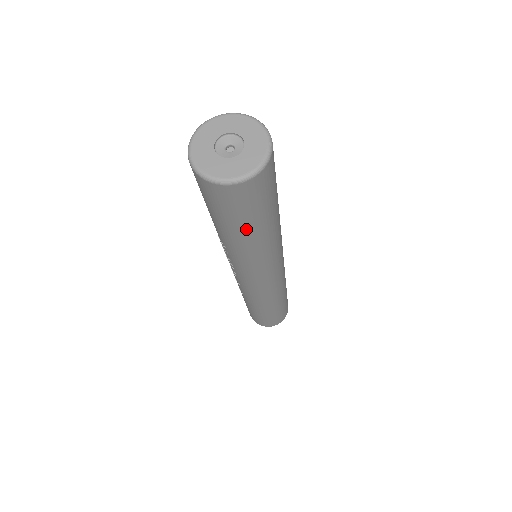
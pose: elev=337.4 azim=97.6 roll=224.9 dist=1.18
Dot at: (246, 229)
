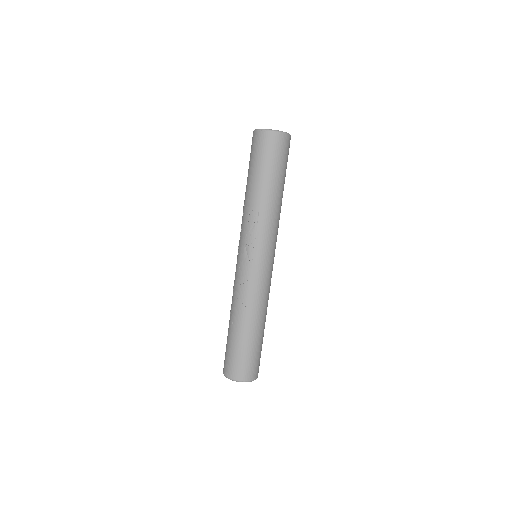
Dot at: (280, 179)
